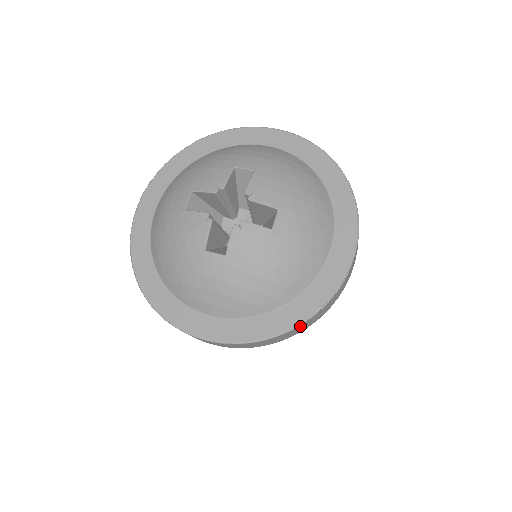
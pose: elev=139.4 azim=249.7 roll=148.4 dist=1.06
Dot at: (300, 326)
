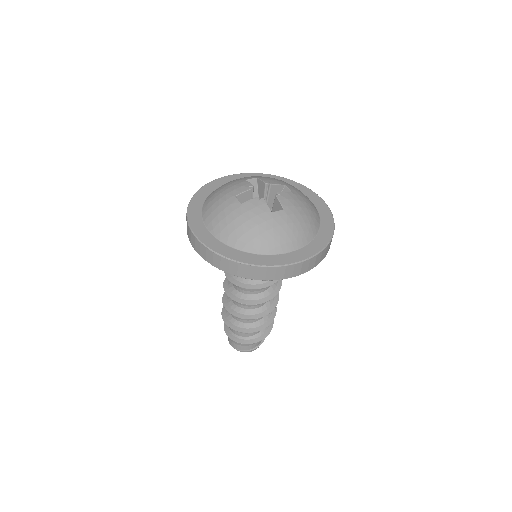
Dot at: occluded
